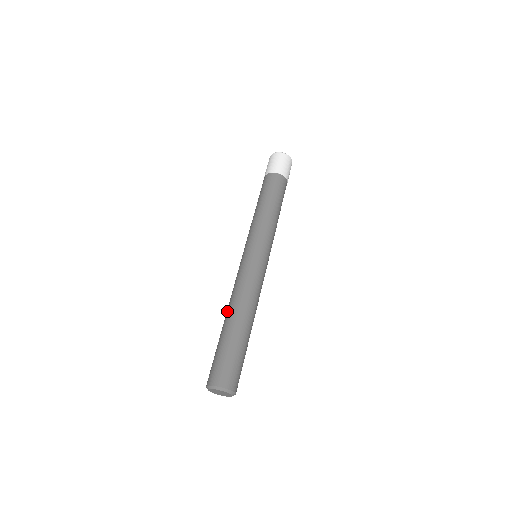
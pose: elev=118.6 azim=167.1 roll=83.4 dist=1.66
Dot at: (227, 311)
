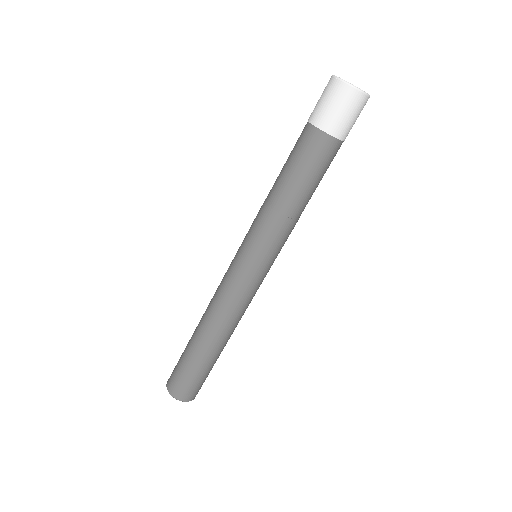
Dot at: occluded
